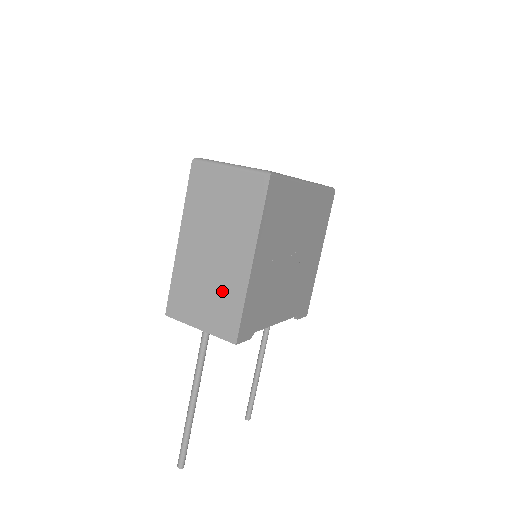
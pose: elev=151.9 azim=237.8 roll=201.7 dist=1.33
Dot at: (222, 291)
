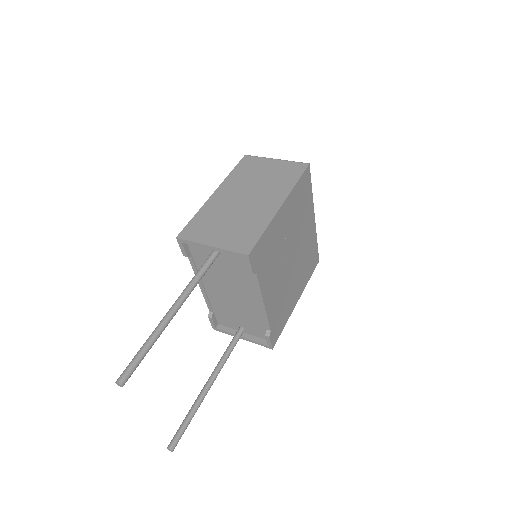
Dot at: (246, 221)
